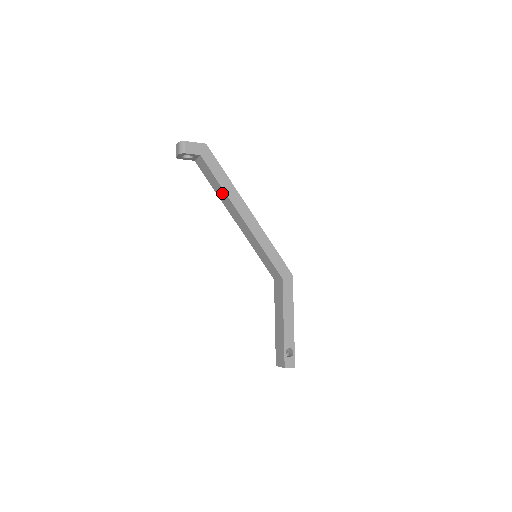
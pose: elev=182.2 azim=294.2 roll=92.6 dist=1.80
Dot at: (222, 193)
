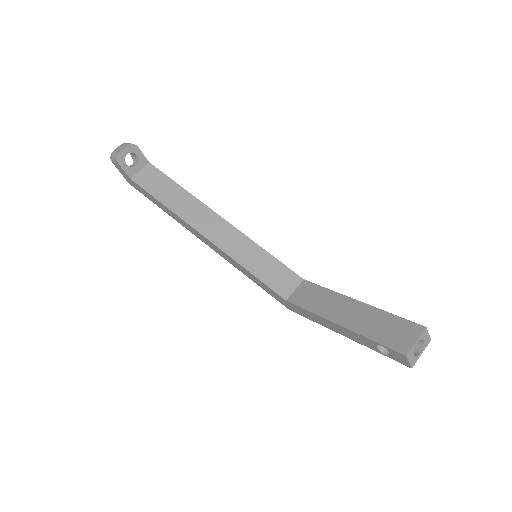
Dot at: (183, 199)
